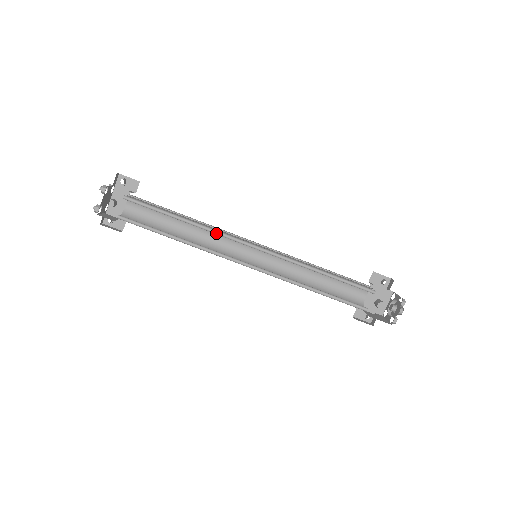
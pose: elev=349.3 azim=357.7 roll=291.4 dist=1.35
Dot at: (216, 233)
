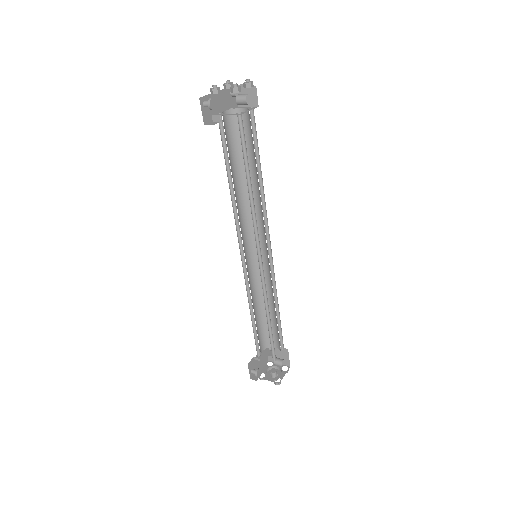
Dot at: (263, 211)
